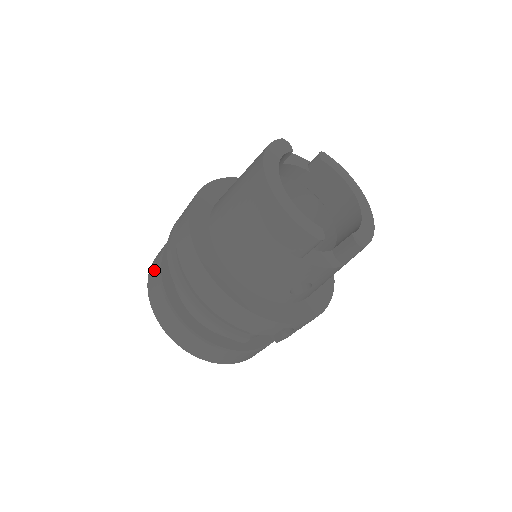
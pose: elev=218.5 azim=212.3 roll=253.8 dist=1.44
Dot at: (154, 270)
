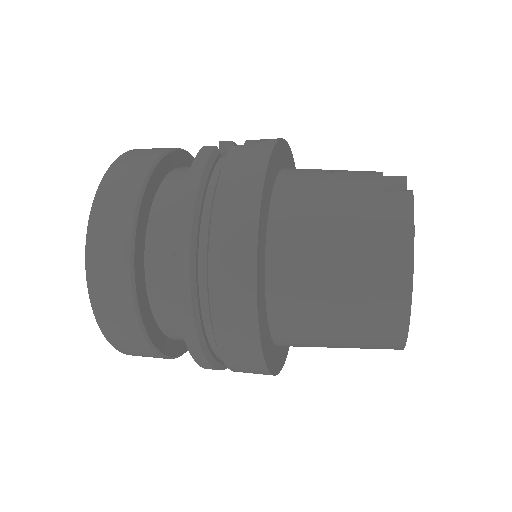
Dot at: (112, 270)
